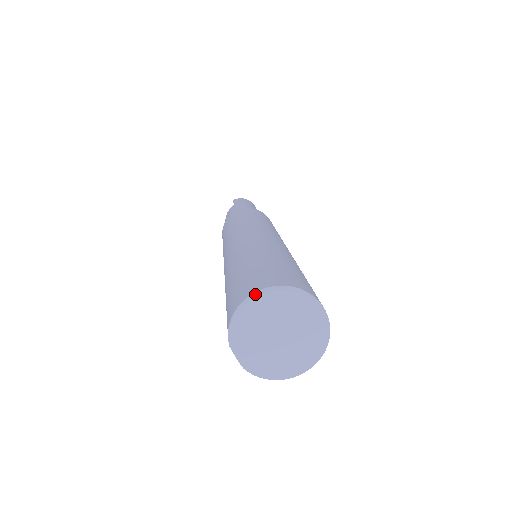
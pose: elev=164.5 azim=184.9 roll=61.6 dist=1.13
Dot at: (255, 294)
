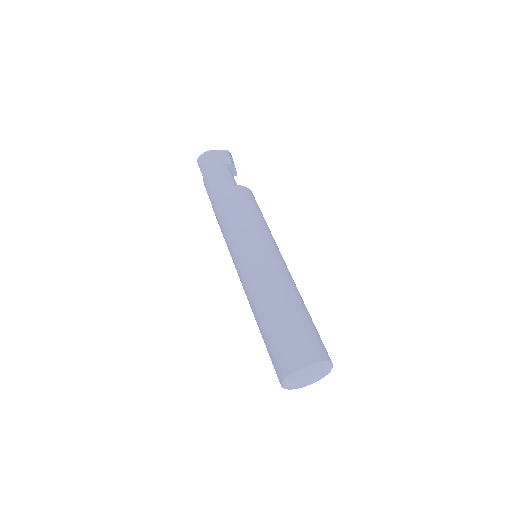
Dot at: (283, 382)
